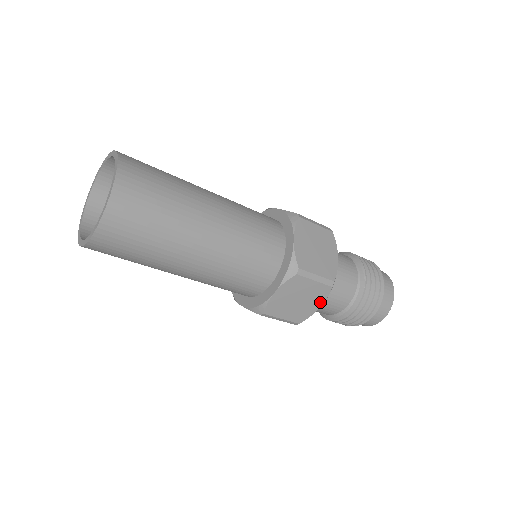
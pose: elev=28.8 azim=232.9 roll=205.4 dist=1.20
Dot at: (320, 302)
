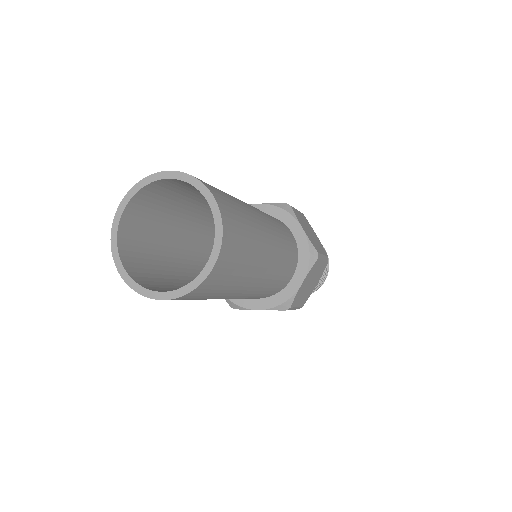
Dot at: (318, 280)
